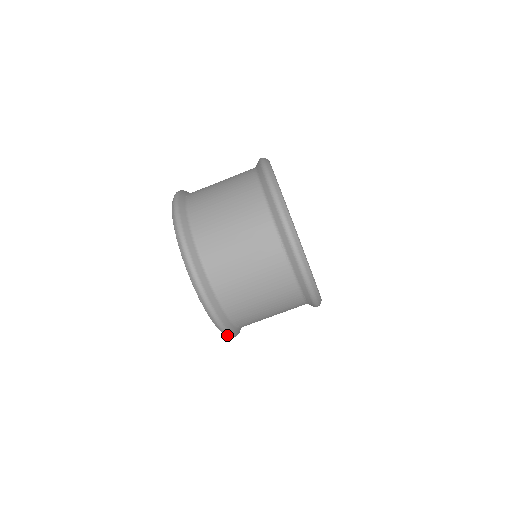
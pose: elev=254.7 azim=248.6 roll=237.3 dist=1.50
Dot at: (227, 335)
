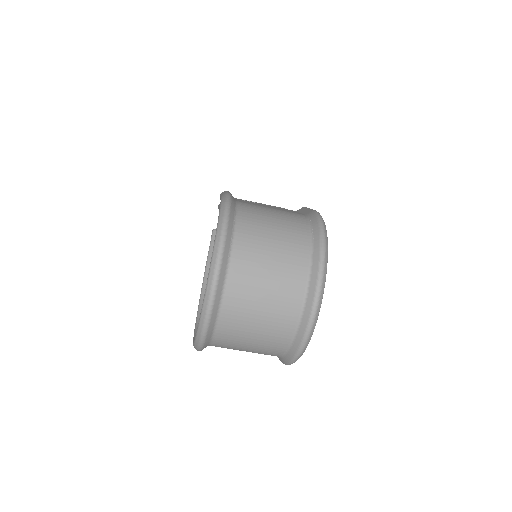
Dot at: occluded
